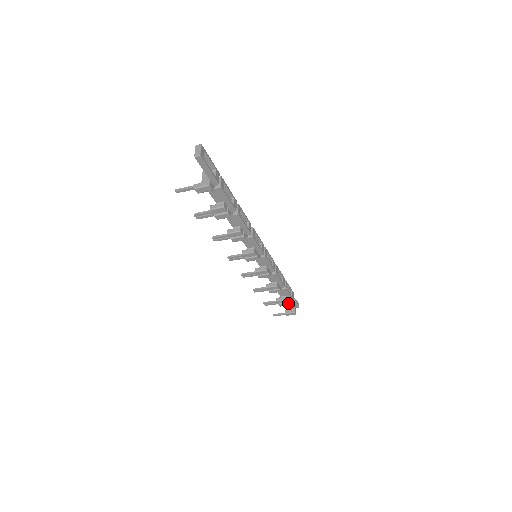
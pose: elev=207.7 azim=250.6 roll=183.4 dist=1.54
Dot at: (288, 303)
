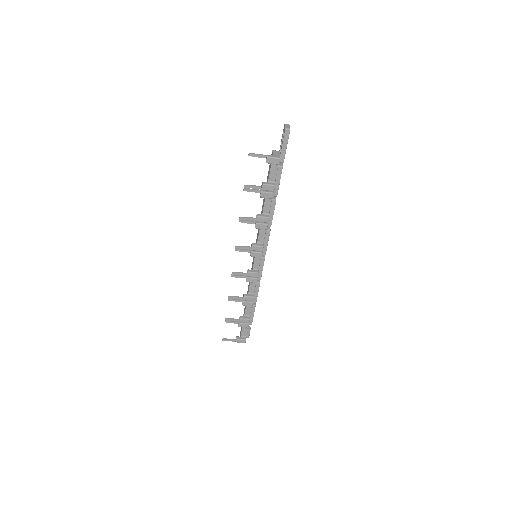
Dot at: (248, 324)
